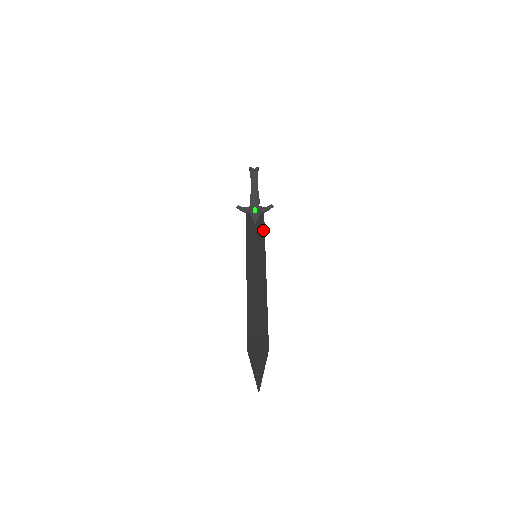
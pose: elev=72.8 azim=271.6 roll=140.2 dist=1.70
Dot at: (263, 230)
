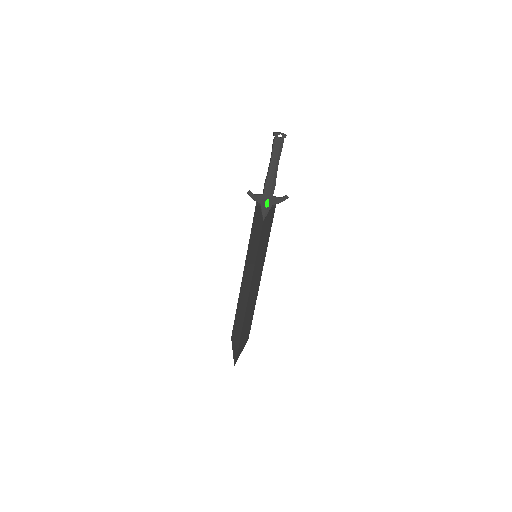
Dot at: (270, 228)
